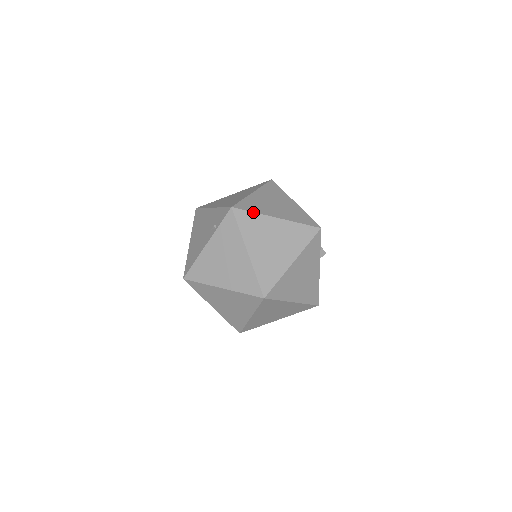
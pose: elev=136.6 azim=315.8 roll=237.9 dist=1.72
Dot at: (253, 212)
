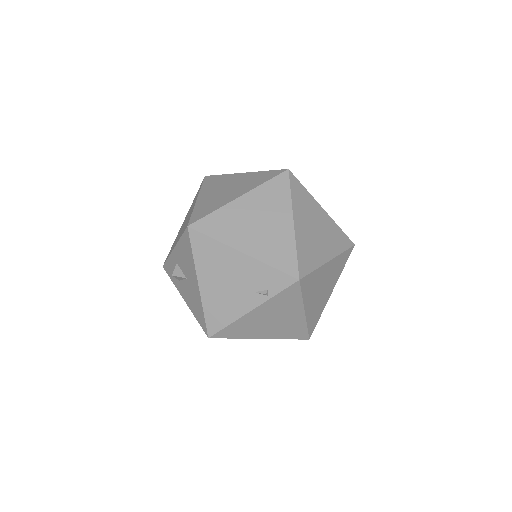
Dot at: (314, 270)
